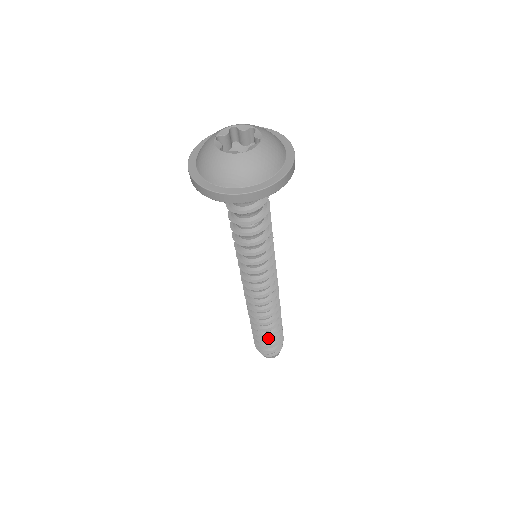
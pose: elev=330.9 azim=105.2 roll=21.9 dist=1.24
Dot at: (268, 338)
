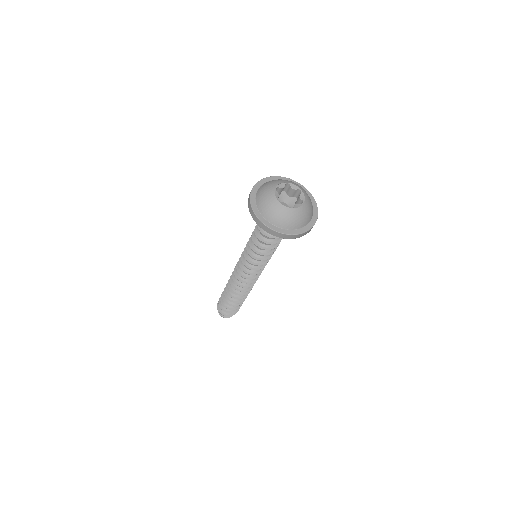
Dot at: occluded
